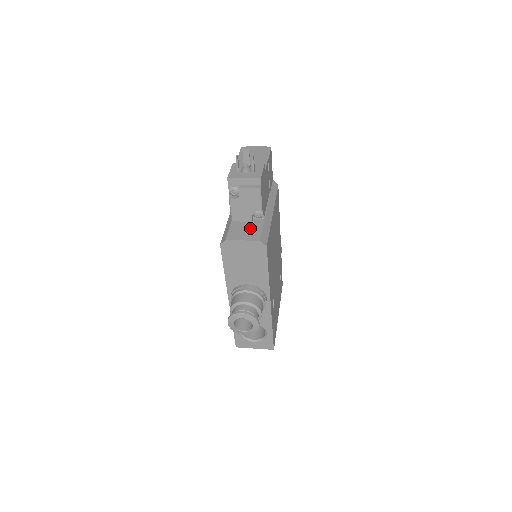
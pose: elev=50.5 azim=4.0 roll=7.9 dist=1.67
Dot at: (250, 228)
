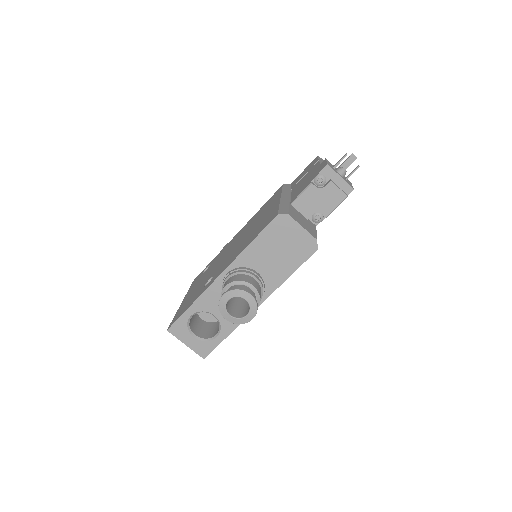
Dot at: (307, 223)
